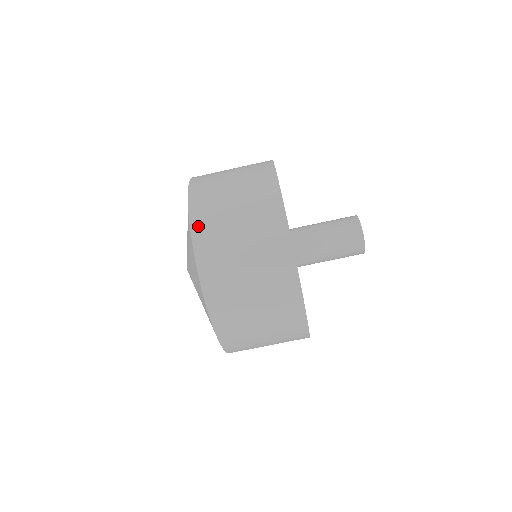
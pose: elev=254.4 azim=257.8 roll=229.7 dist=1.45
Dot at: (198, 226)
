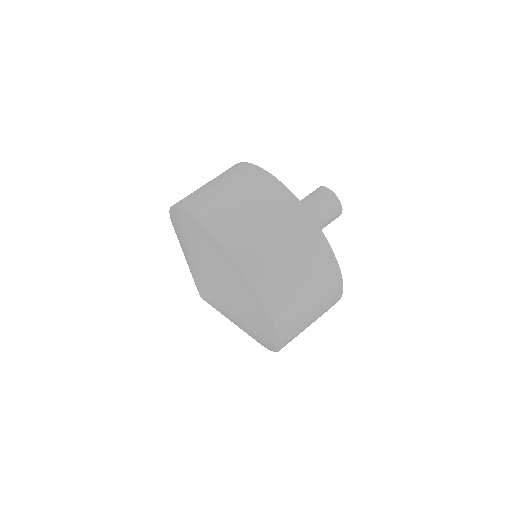
Dot at: occluded
